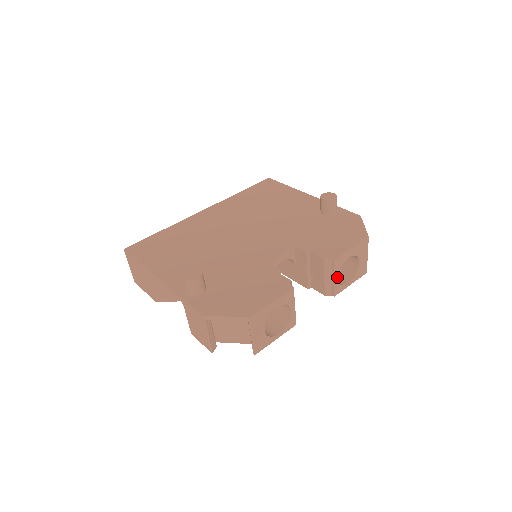
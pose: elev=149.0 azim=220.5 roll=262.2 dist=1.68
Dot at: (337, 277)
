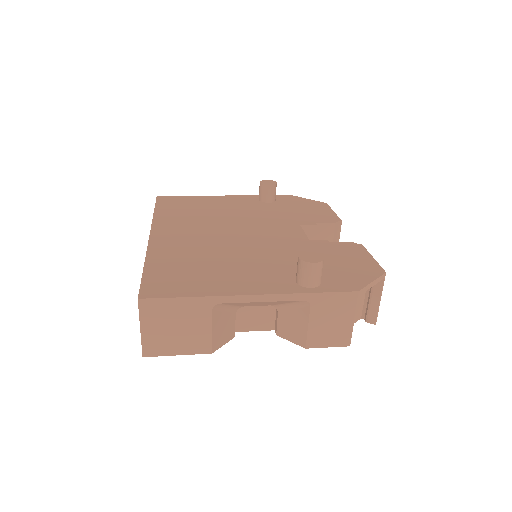
Dot at: occluded
